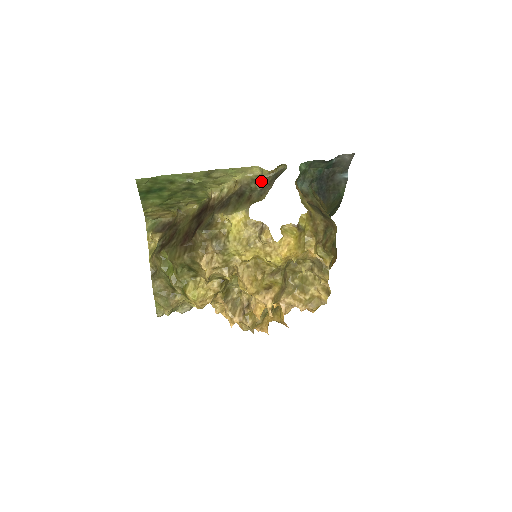
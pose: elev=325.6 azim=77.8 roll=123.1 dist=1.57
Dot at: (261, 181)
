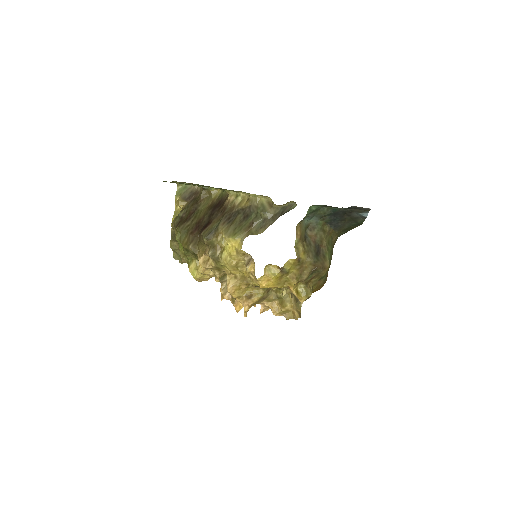
Dot at: (267, 211)
